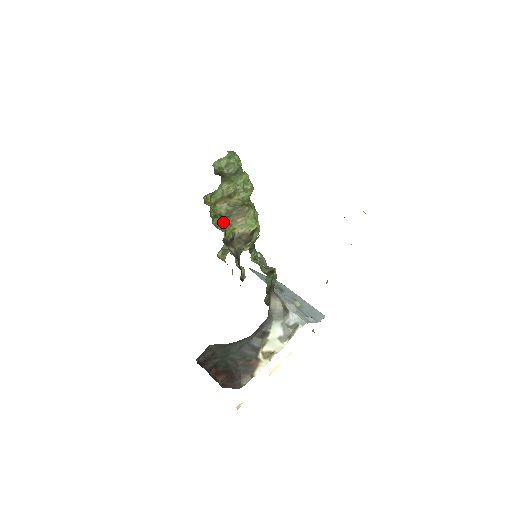
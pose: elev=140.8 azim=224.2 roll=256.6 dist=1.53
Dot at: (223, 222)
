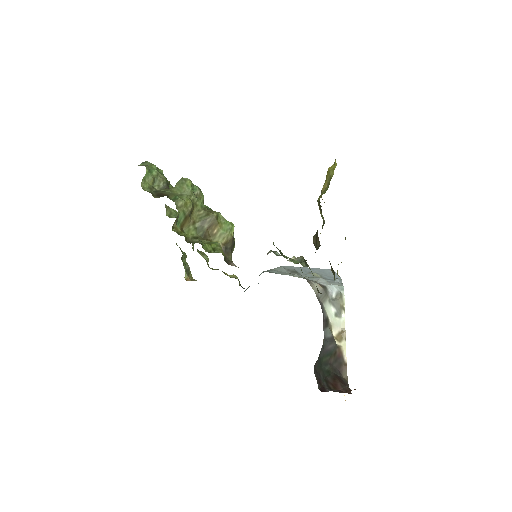
Dot at: (207, 243)
